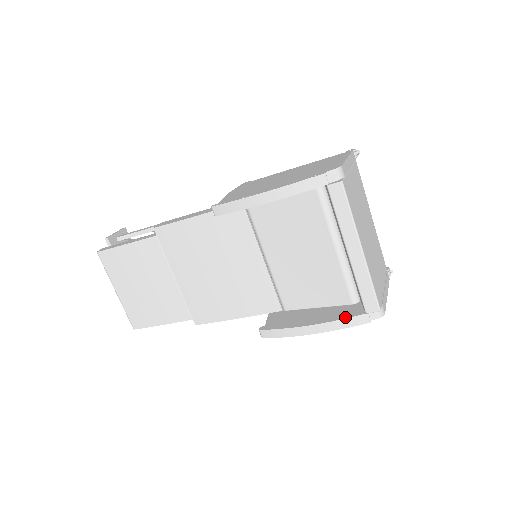
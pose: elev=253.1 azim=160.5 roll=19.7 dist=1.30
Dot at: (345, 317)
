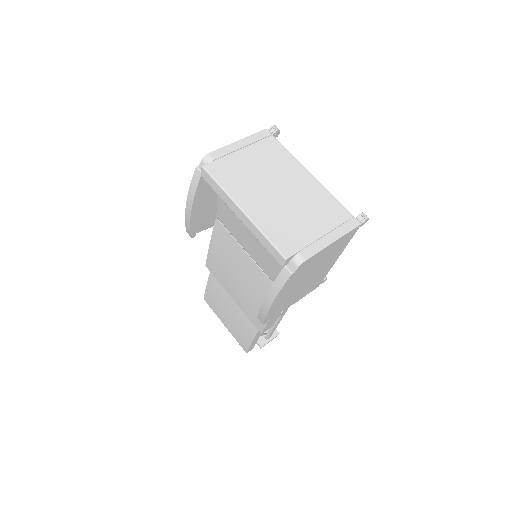
Dot at: (277, 278)
